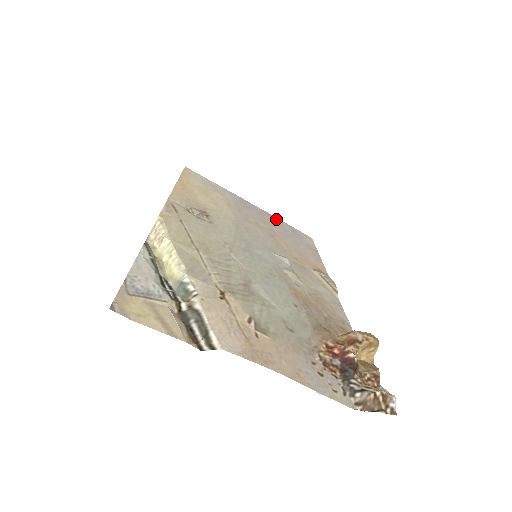
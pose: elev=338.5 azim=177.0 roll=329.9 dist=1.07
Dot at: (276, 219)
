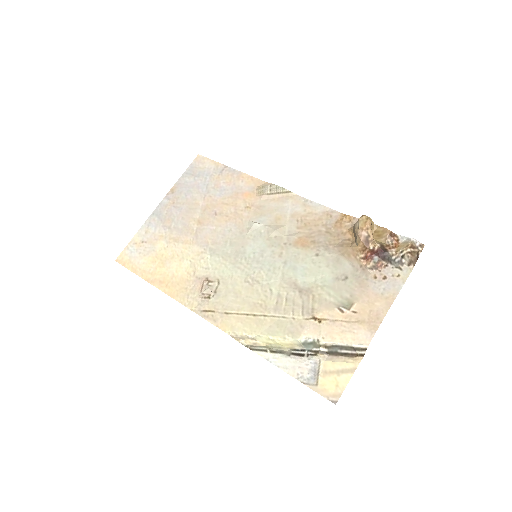
Dot at: (178, 187)
